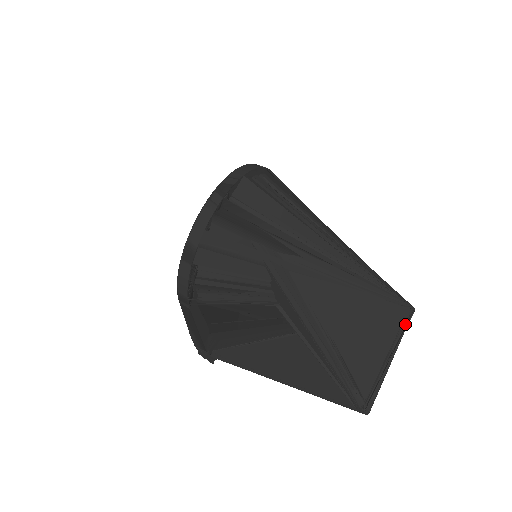
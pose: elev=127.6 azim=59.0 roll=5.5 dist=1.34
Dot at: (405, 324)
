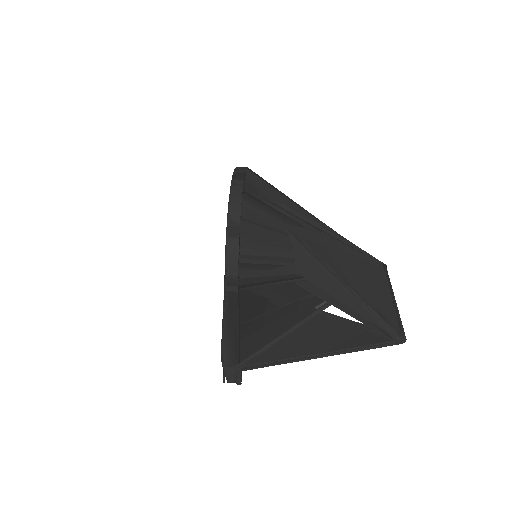
Dot at: (387, 275)
